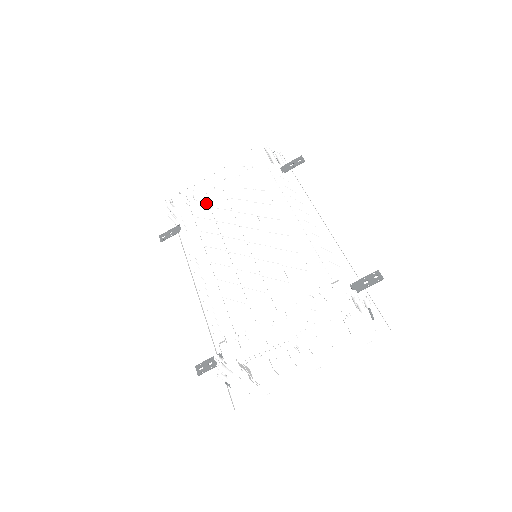
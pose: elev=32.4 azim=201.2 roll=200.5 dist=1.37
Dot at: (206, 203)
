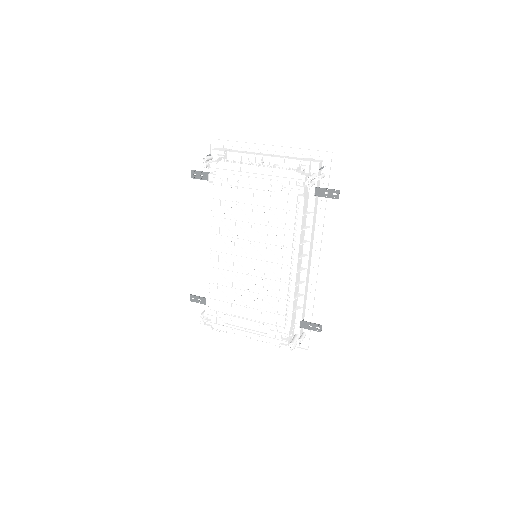
Dot at: (235, 196)
